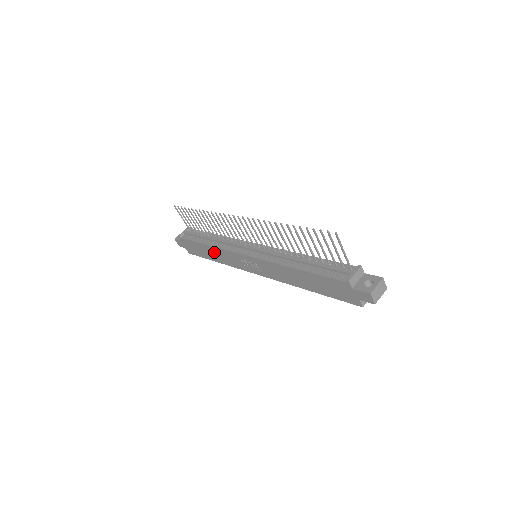
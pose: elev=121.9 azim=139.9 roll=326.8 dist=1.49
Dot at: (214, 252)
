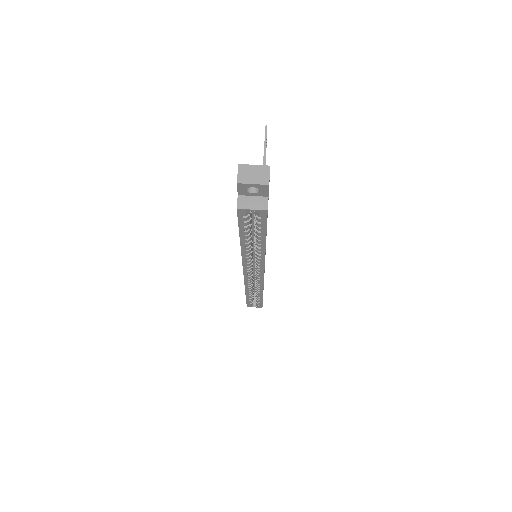
Dot at: occluded
